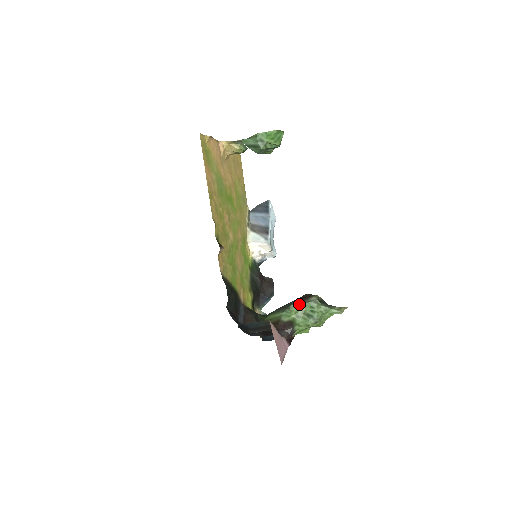
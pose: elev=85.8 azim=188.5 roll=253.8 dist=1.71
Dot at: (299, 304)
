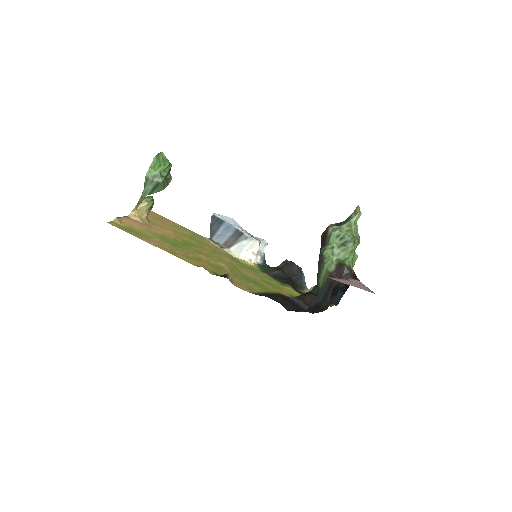
Dot at: (327, 246)
